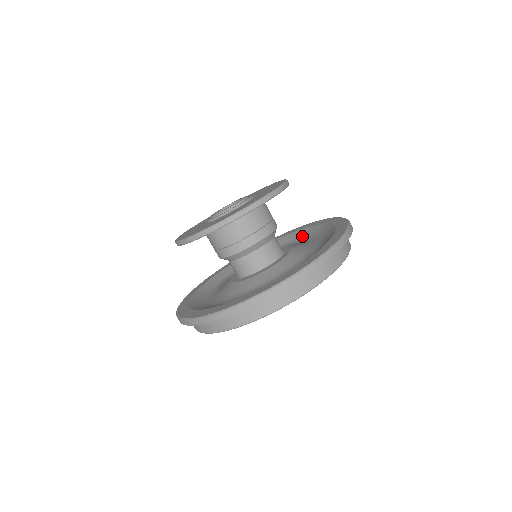
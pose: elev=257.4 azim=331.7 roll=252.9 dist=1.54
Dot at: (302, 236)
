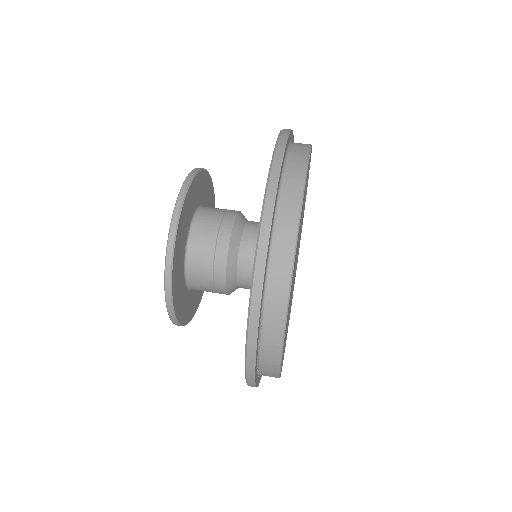
Dot at: occluded
